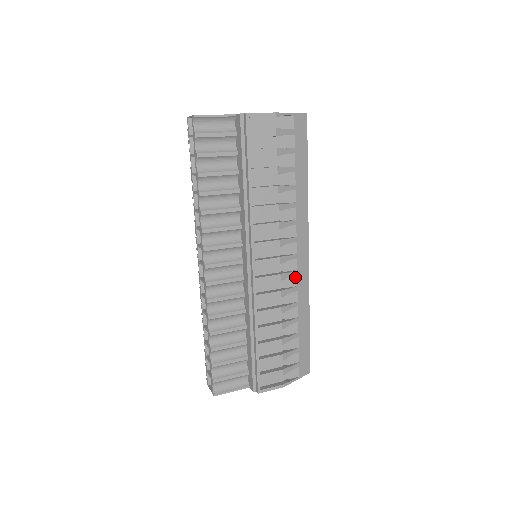
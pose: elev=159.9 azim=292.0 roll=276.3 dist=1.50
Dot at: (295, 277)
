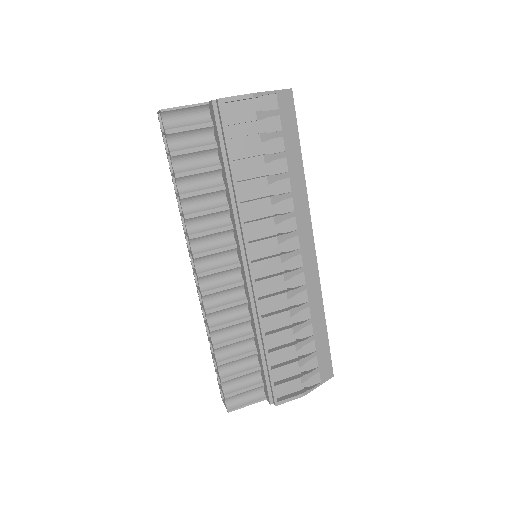
Dot at: (302, 275)
